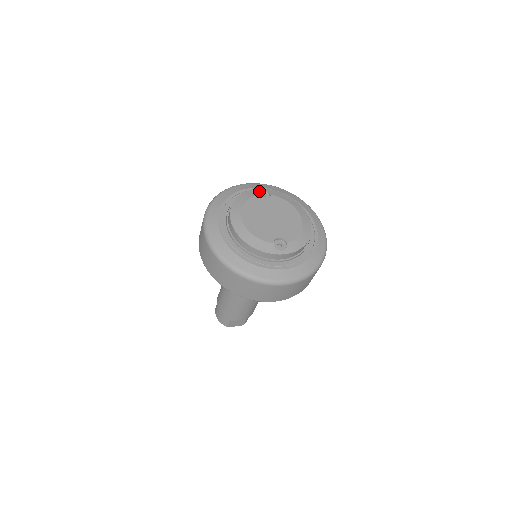
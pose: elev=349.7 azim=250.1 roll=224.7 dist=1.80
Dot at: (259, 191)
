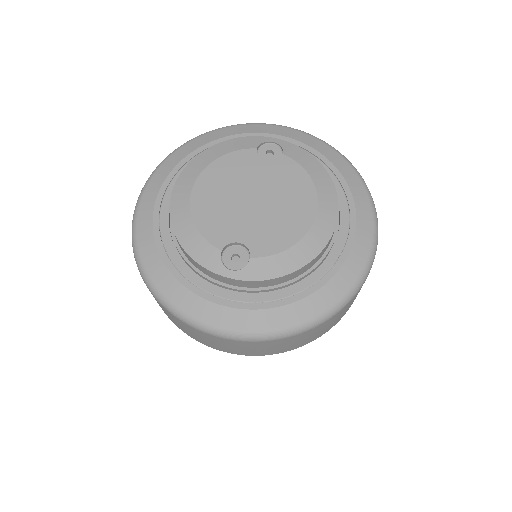
Dot at: (267, 141)
